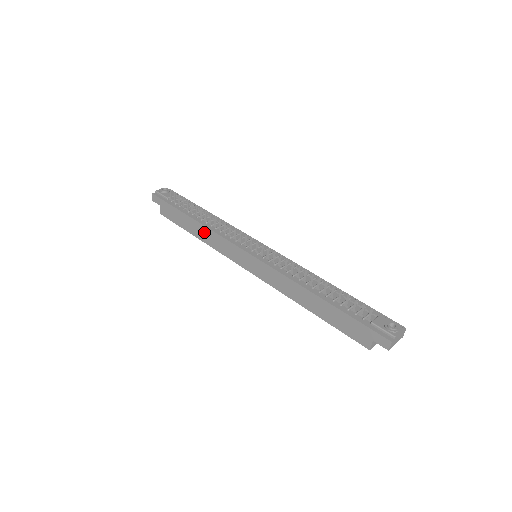
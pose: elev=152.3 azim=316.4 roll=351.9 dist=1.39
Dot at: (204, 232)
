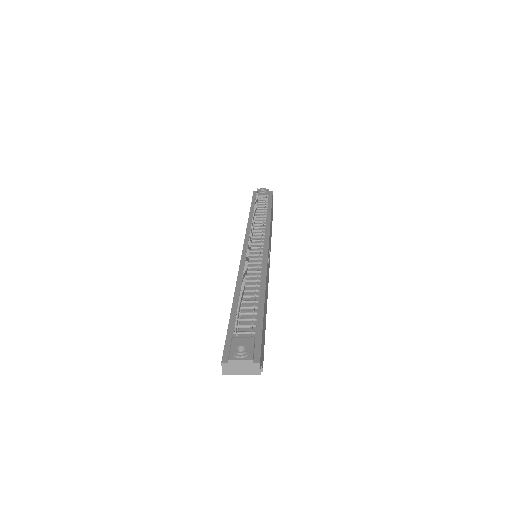
Dot at: occluded
